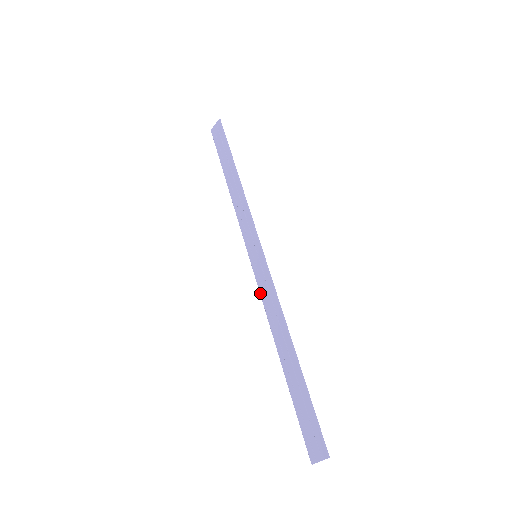
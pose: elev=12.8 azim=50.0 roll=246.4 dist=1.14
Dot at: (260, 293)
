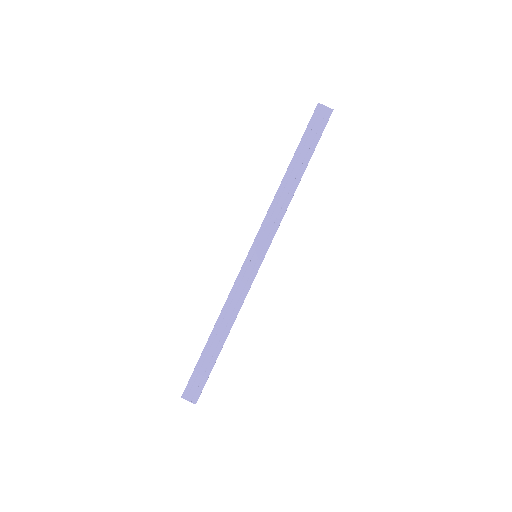
Dot at: (236, 281)
